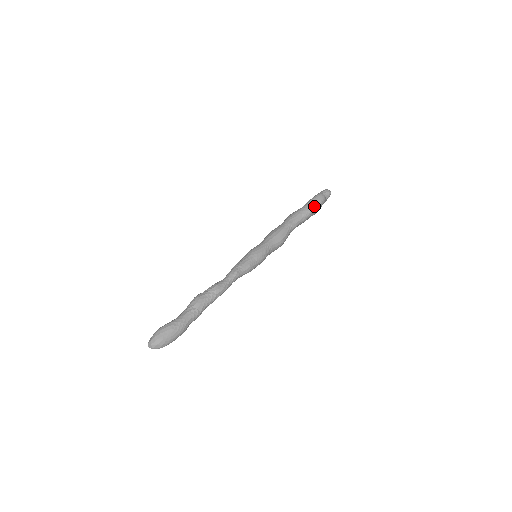
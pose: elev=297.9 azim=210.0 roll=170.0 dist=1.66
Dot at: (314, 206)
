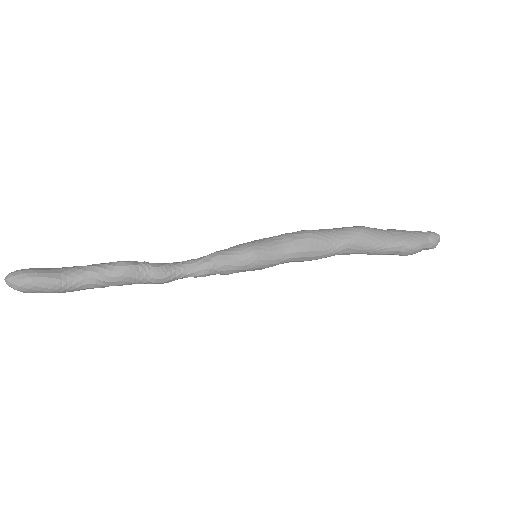
Dot at: (393, 254)
